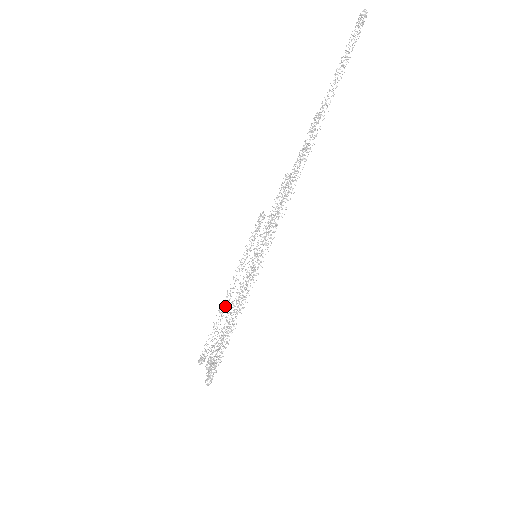
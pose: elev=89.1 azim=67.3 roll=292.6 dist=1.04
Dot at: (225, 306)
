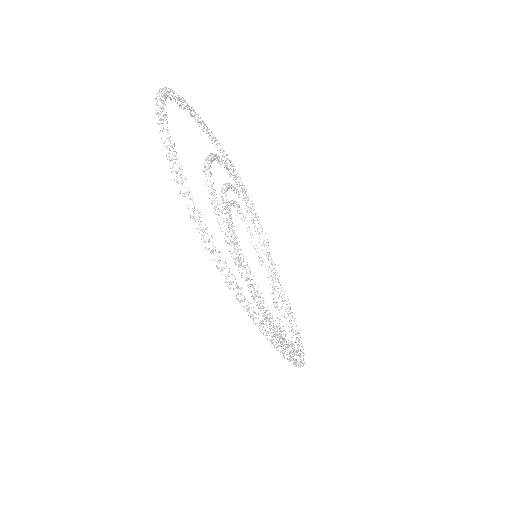
Dot at: occluded
